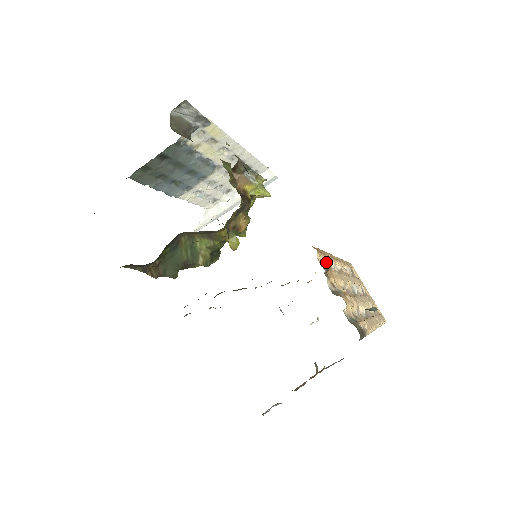
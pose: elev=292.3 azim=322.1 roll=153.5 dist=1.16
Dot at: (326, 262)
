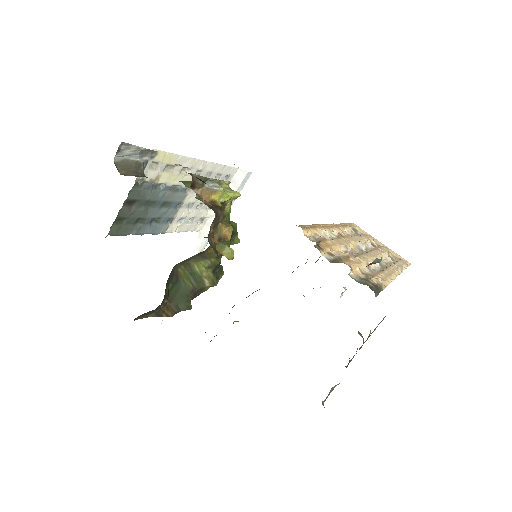
Dot at: (318, 234)
